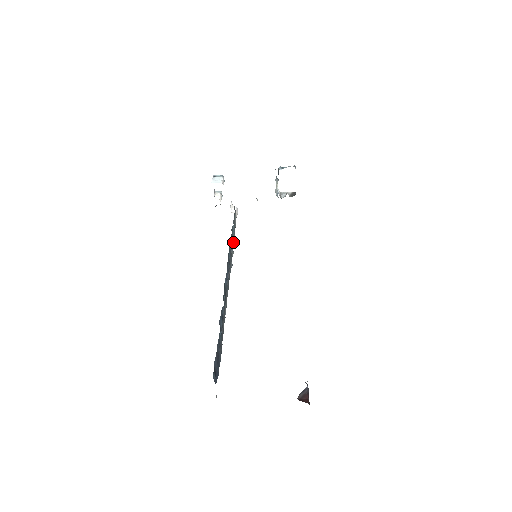
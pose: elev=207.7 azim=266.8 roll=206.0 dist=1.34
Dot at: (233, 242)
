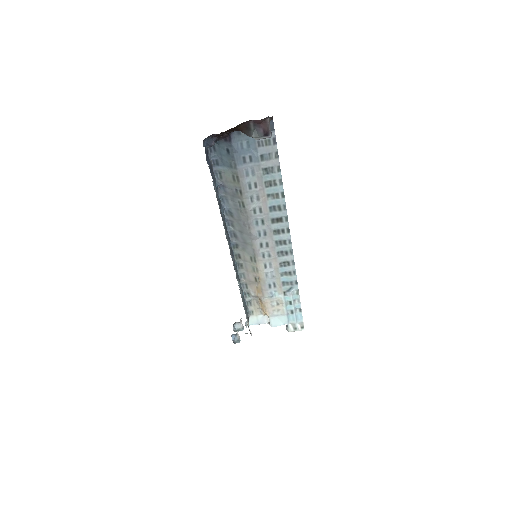
Dot at: (241, 291)
